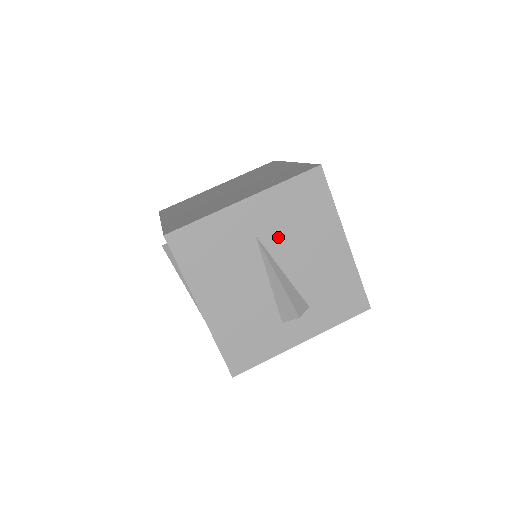
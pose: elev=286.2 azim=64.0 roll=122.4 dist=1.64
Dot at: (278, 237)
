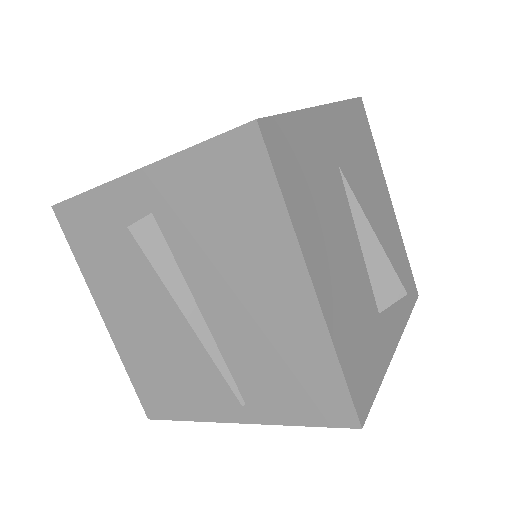
Dot at: (353, 176)
